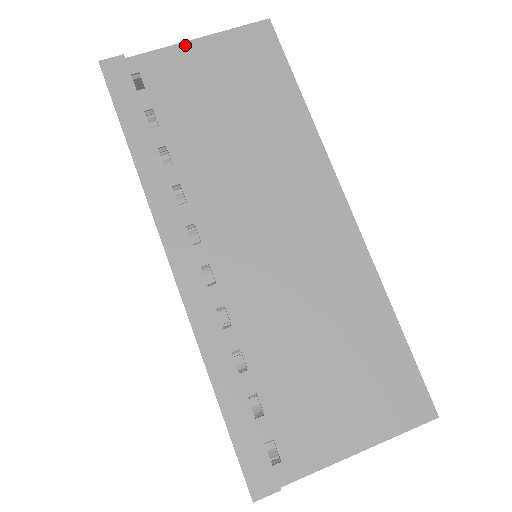
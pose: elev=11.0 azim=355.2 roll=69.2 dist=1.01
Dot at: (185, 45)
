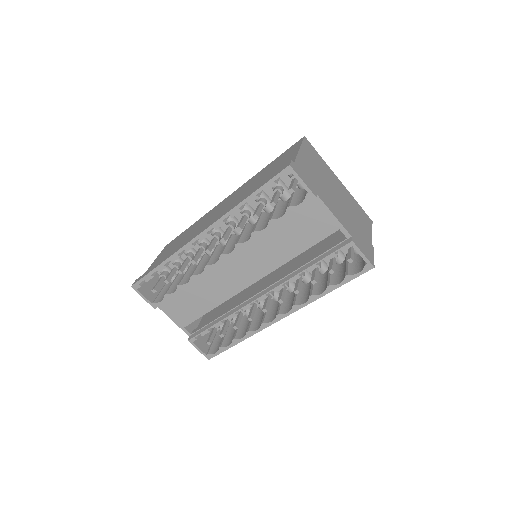
Dot at: occluded
